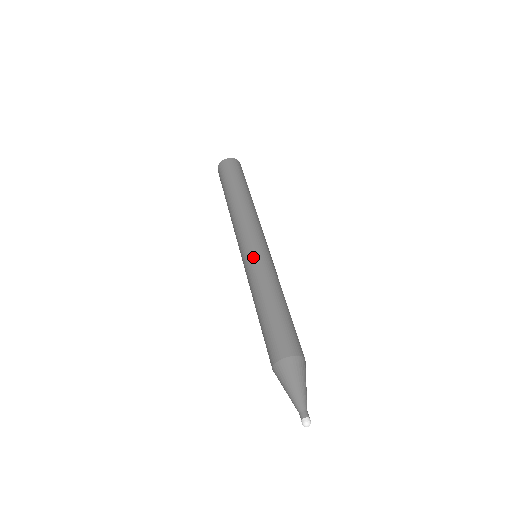
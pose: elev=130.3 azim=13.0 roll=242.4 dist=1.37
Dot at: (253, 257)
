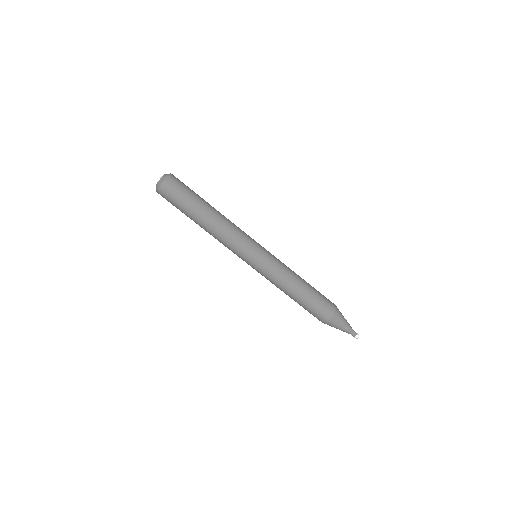
Dot at: (264, 264)
